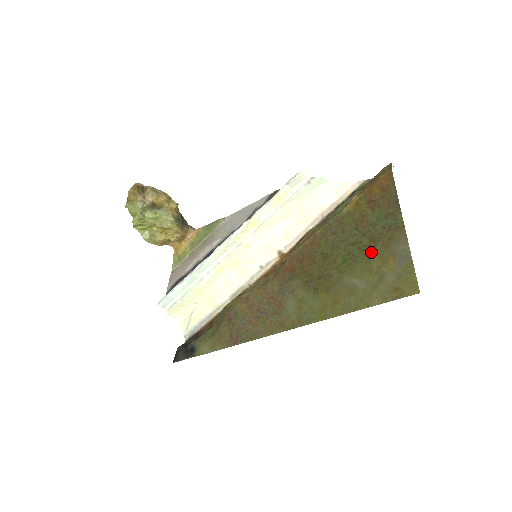
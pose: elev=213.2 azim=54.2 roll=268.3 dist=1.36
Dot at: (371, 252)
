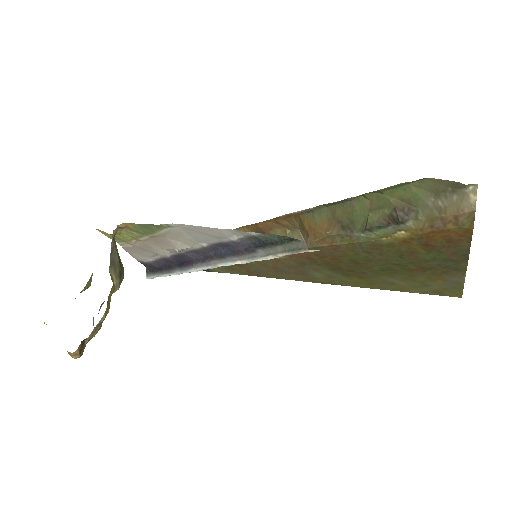
Dot at: (417, 274)
